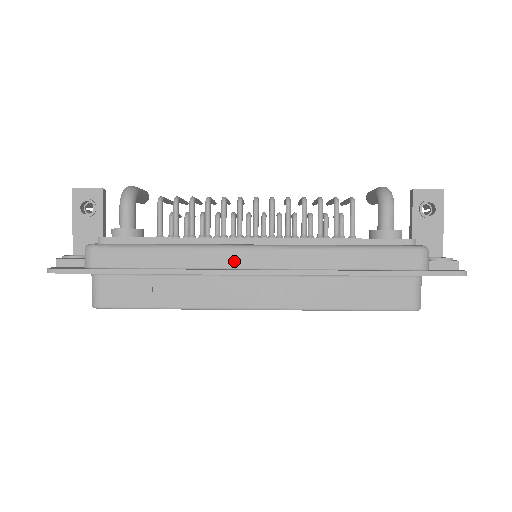
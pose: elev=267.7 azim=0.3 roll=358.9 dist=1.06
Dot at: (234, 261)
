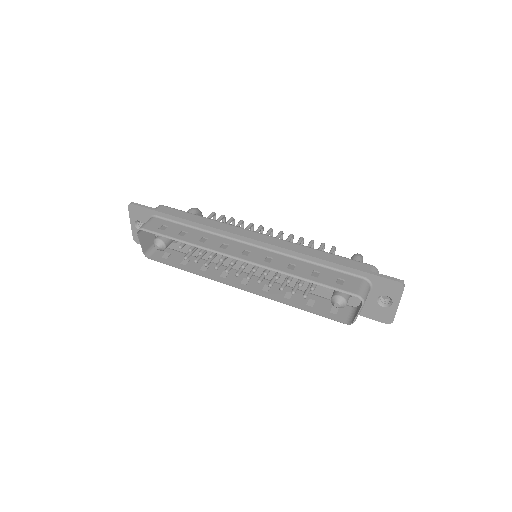
Dot at: (242, 233)
